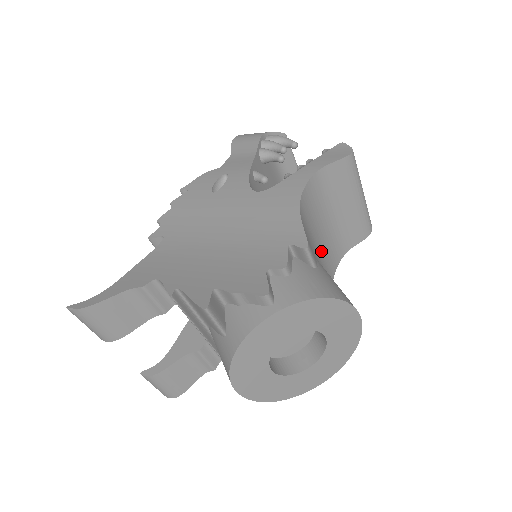
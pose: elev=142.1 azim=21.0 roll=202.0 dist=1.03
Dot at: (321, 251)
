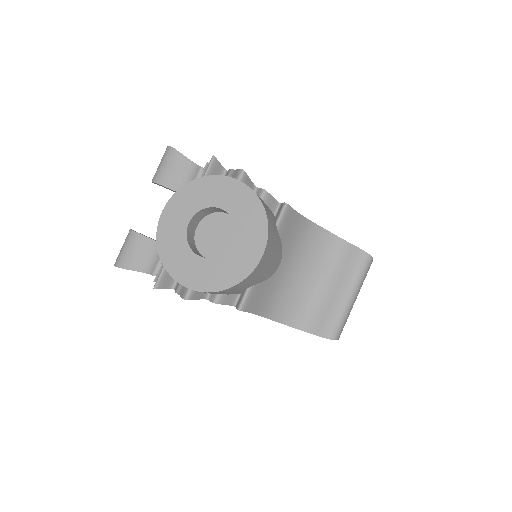
Dot at: (290, 280)
